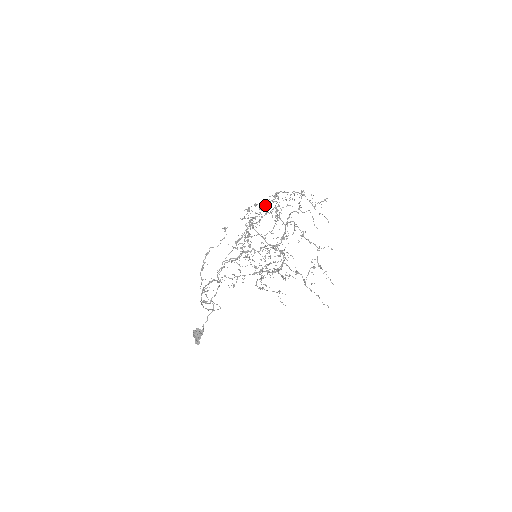
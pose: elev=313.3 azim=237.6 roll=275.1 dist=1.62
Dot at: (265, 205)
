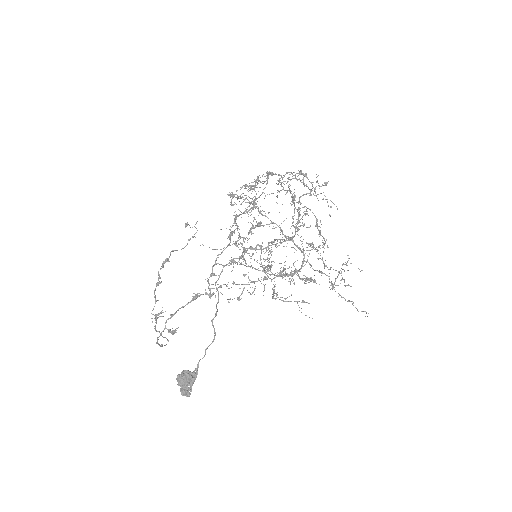
Dot at: (260, 187)
